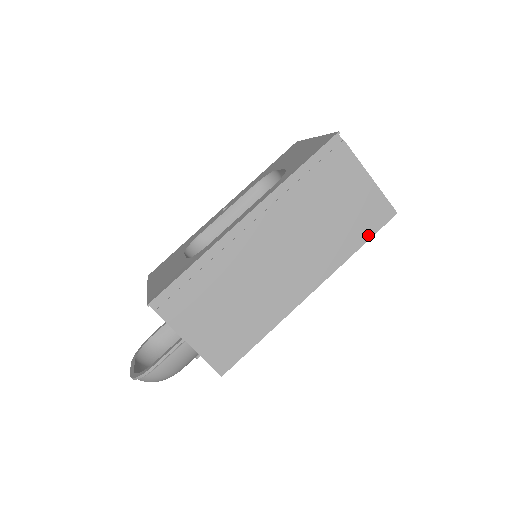
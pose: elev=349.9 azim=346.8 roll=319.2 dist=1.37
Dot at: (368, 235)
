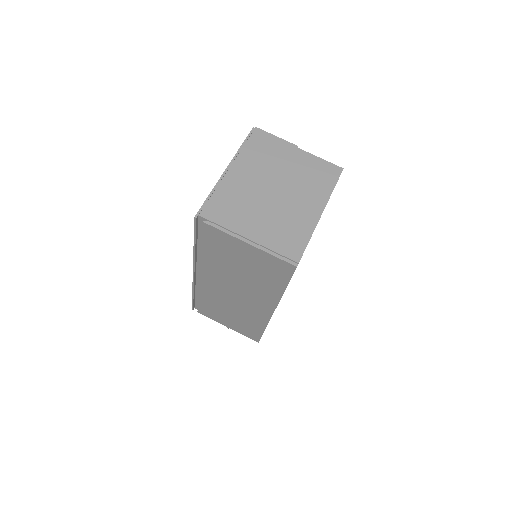
Dot at: (284, 282)
